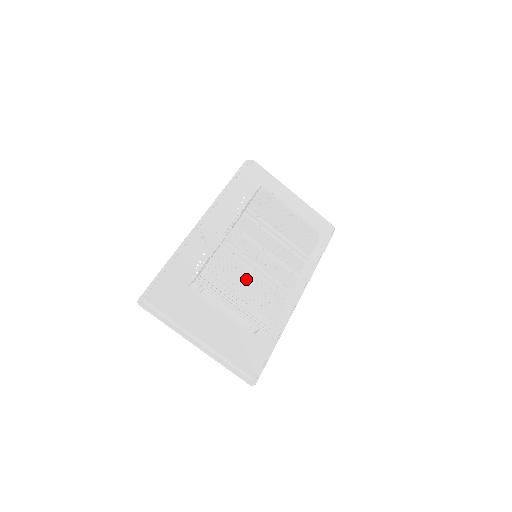
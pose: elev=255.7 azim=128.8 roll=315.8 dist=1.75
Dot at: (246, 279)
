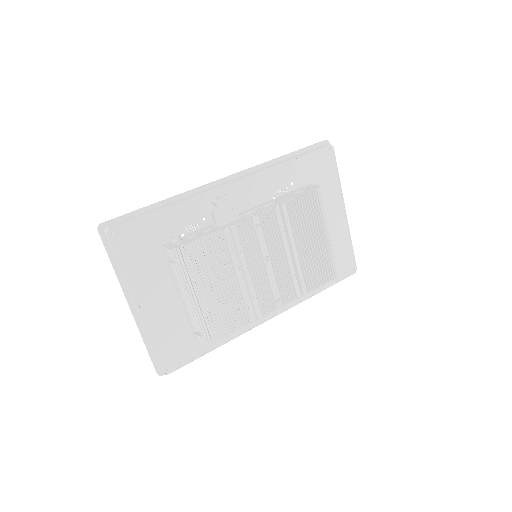
Dot at: (226, 280)
